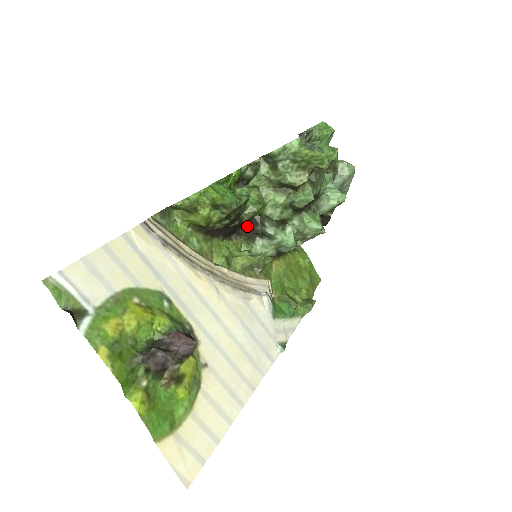
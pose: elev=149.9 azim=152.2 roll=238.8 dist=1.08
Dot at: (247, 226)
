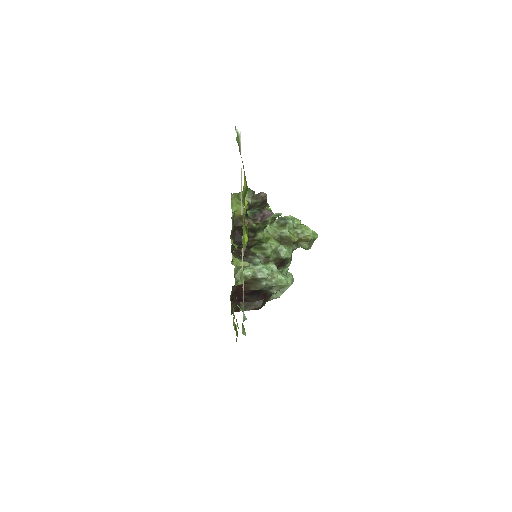
Dot at: (241, 253)
